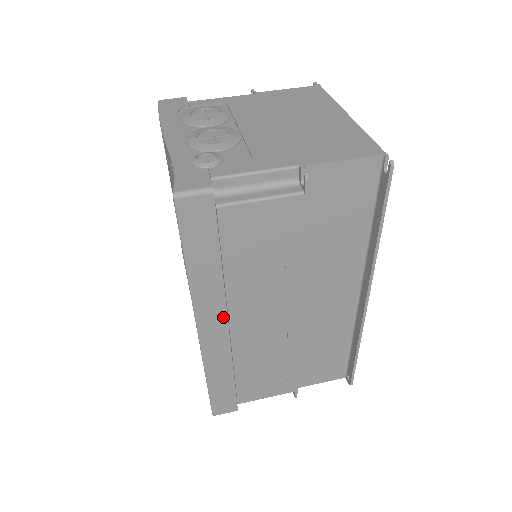
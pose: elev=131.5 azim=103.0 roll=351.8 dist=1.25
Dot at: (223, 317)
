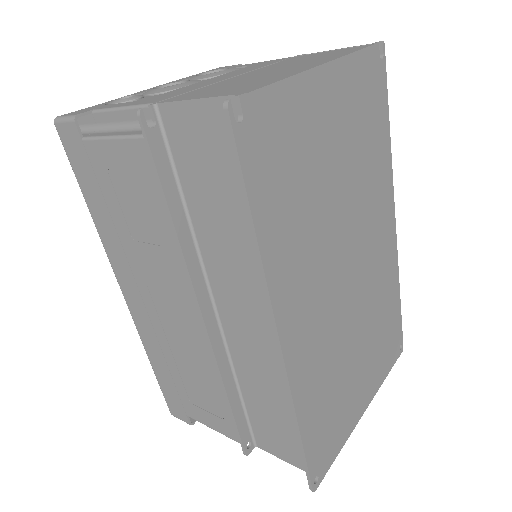
Dot at: (134, 285)
